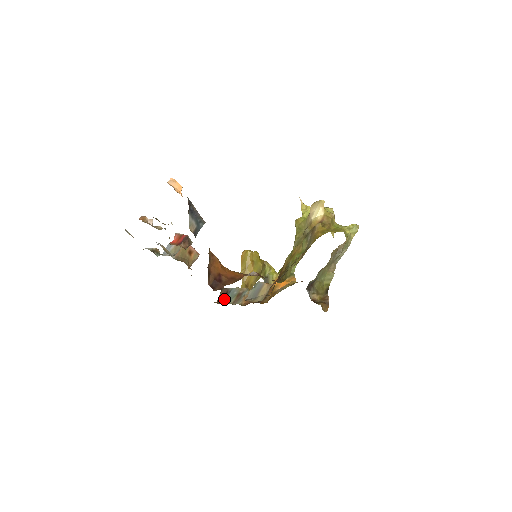
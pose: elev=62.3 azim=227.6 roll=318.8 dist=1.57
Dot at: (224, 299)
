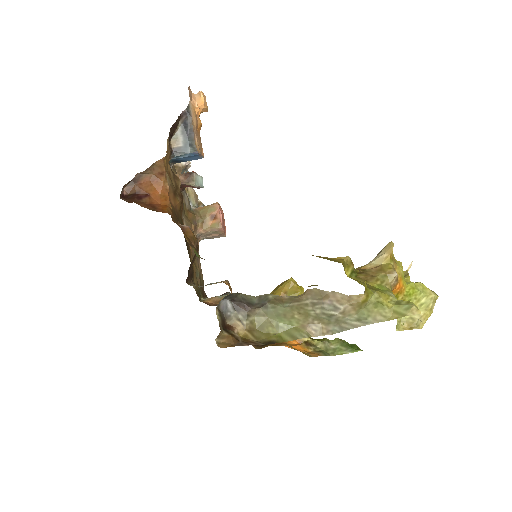
Dot at: occluded
